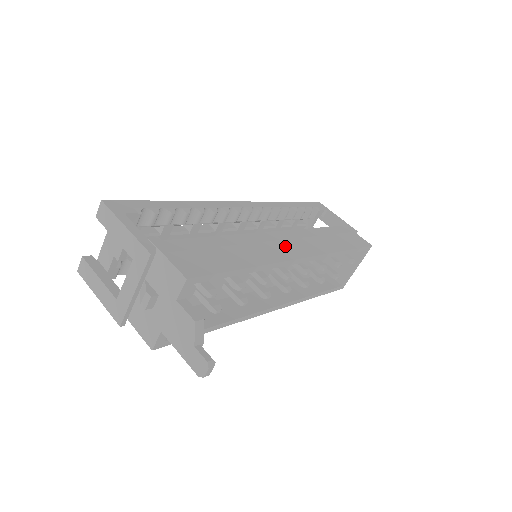
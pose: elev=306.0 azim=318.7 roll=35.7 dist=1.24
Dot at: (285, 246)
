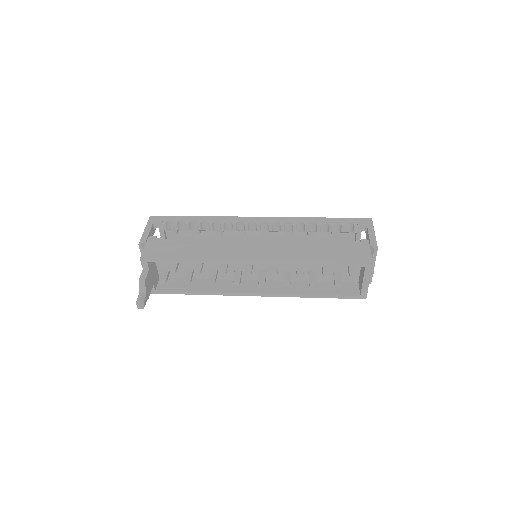
Dot at: (246, 251)
